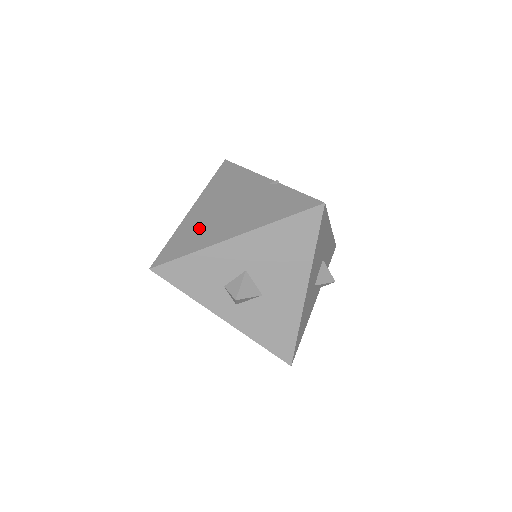
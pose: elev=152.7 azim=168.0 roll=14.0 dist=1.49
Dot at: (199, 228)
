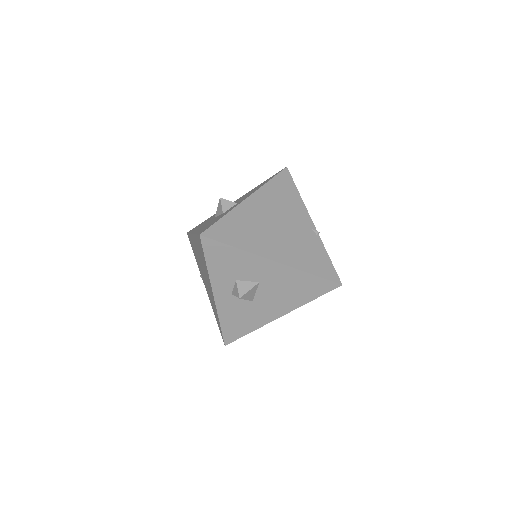
Dot at: (250, 227)
